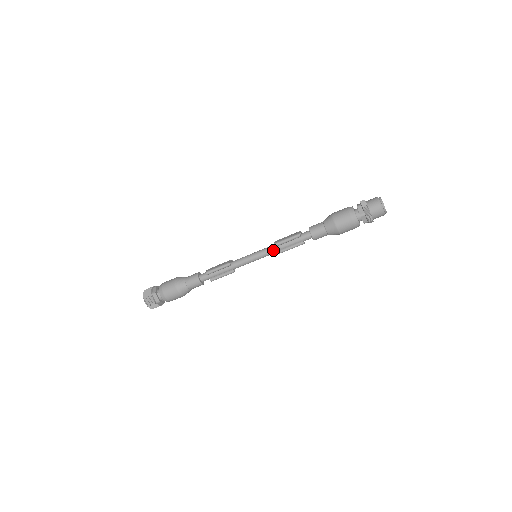
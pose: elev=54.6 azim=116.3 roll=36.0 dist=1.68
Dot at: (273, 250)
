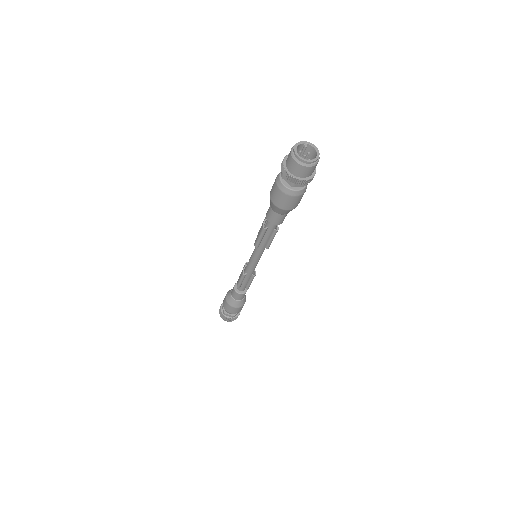
Dot at: (260, 249)
